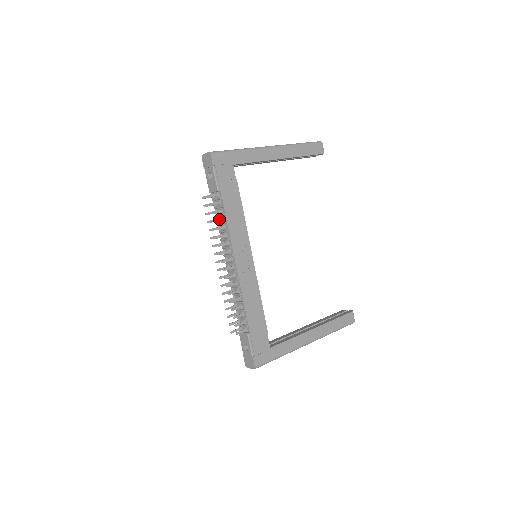
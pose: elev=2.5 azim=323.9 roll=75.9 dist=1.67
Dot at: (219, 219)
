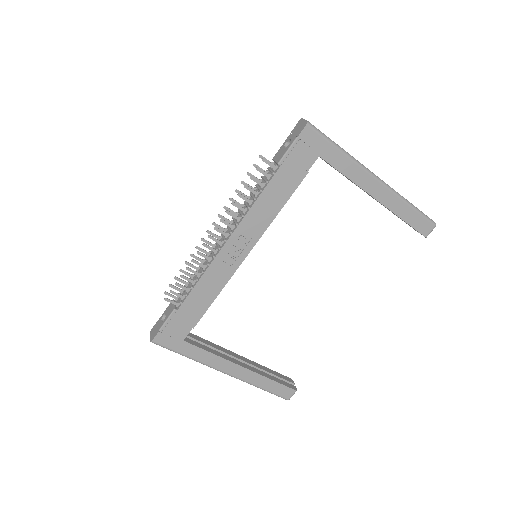
Dot at: (252, 190)
